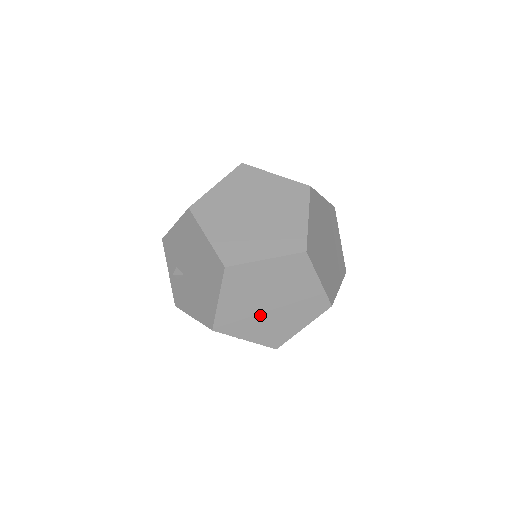
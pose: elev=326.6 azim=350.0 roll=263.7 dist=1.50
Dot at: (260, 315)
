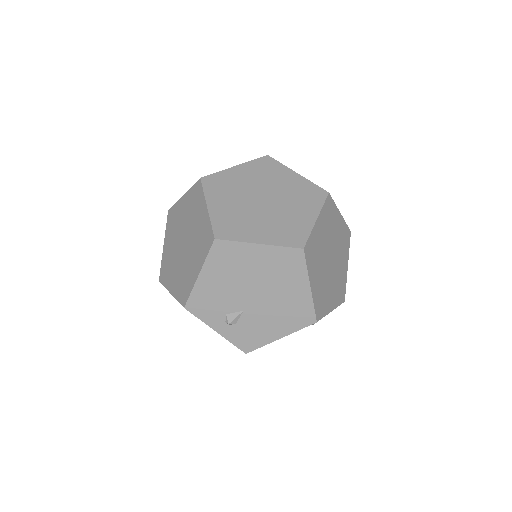
Dot at: (330, 277)
